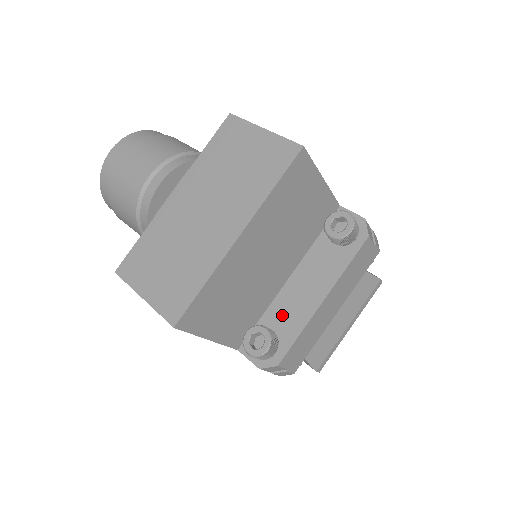
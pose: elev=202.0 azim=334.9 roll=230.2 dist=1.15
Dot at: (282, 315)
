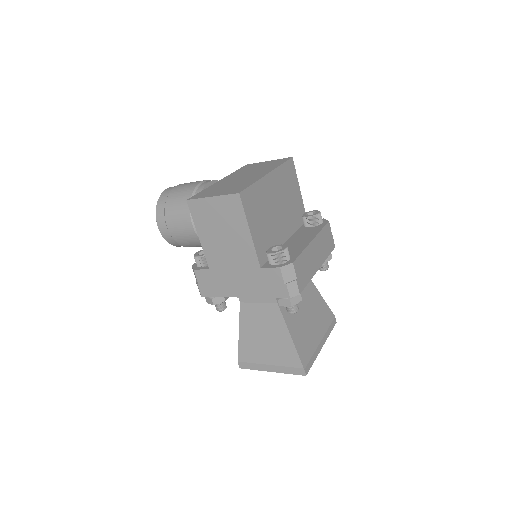
Dot at: occluded
